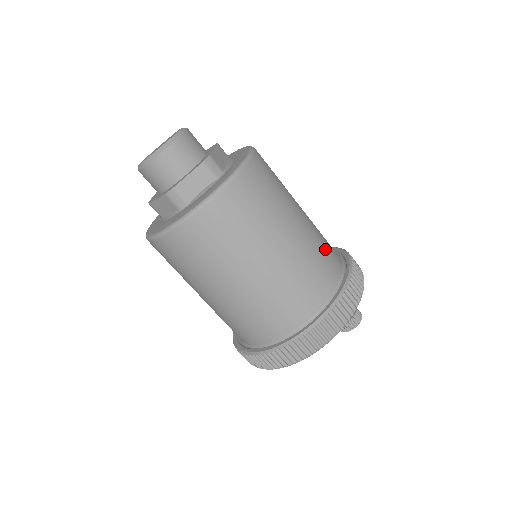
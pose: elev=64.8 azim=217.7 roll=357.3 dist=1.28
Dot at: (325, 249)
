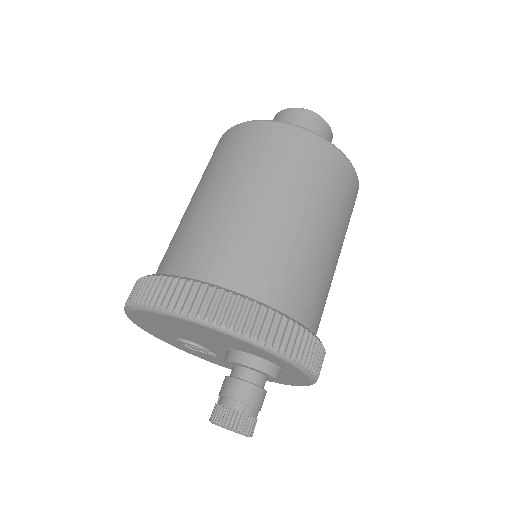
Dot at: (278, 267)
